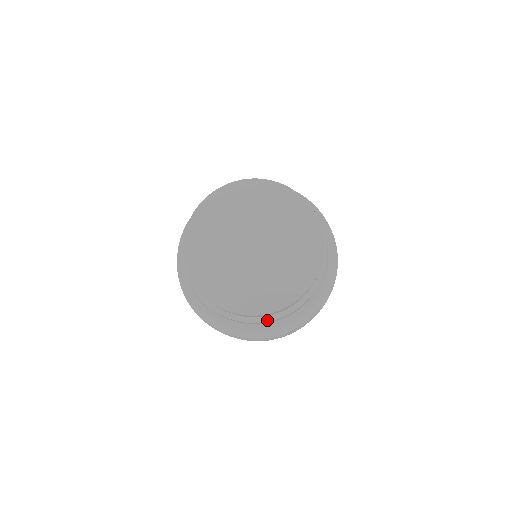
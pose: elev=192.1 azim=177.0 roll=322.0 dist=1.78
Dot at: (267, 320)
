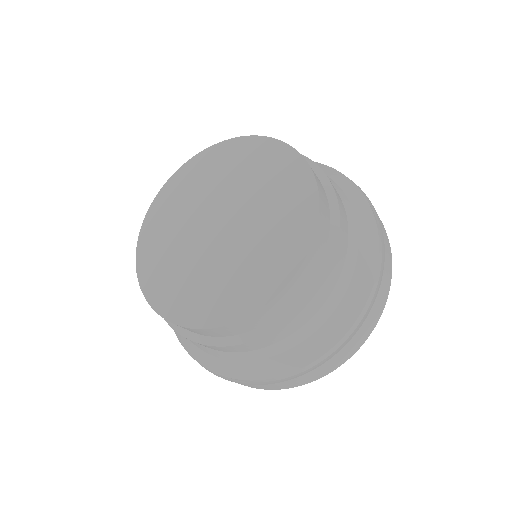
Dot at: (269, 330)
